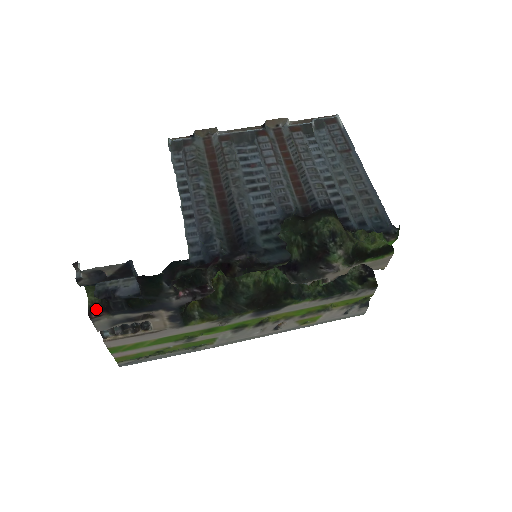
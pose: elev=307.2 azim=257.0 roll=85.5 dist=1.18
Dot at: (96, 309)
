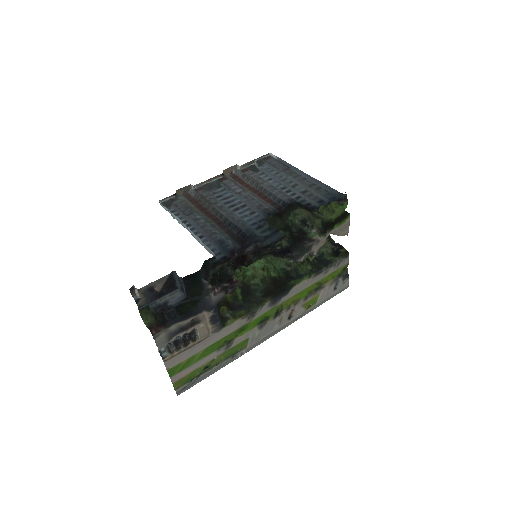
Dot at: (154, 326)
